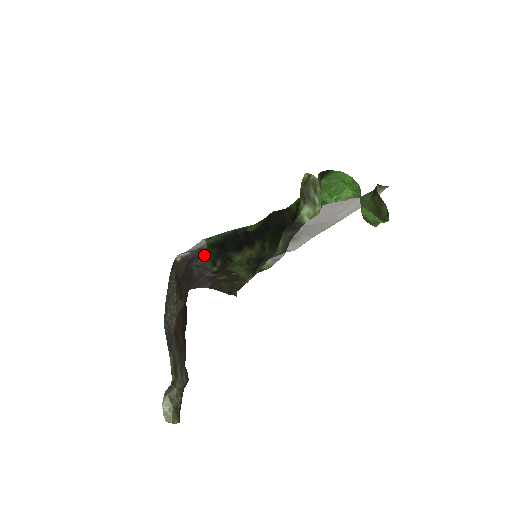
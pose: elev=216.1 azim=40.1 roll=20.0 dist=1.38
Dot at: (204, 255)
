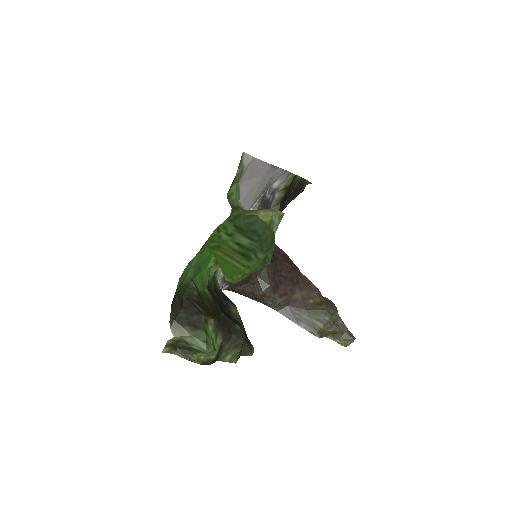
Dot at: occluded
